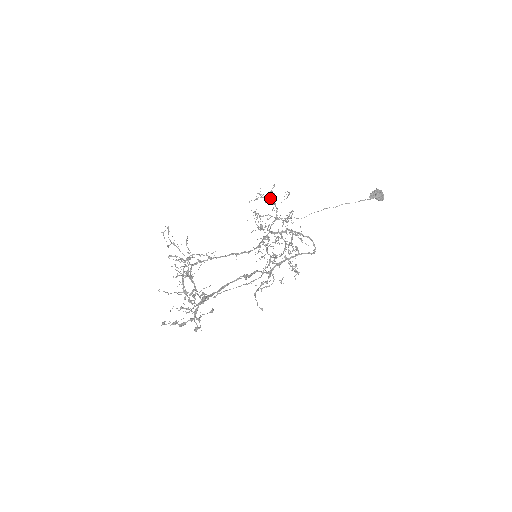
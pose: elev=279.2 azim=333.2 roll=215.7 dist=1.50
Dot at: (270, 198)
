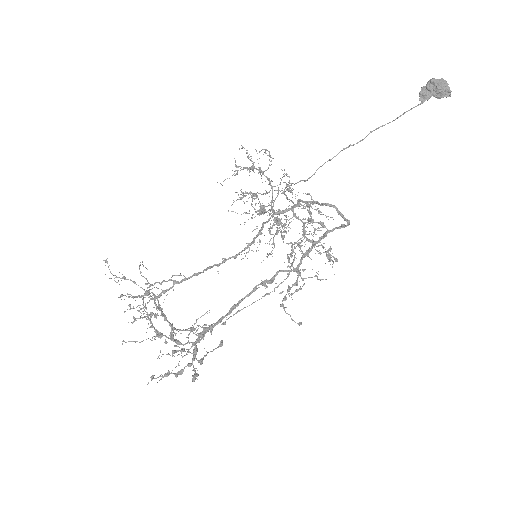
Dot at: (251, 167)
